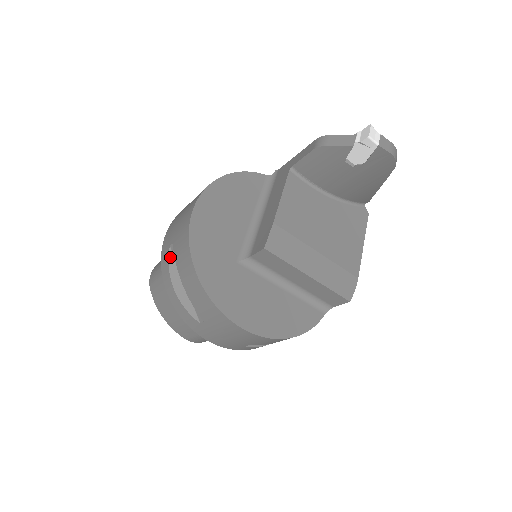
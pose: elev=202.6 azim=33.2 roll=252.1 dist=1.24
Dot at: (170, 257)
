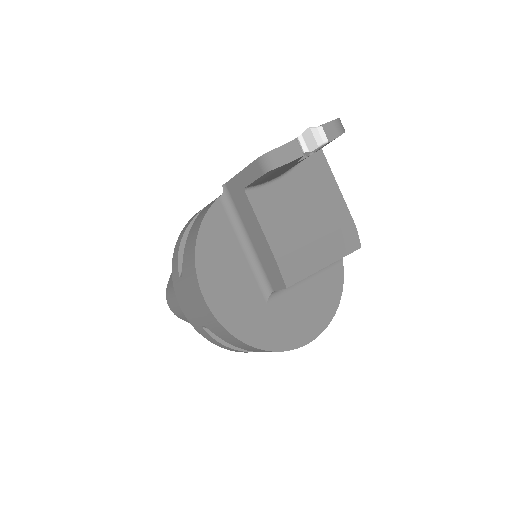
Dot at: (209, 333)
